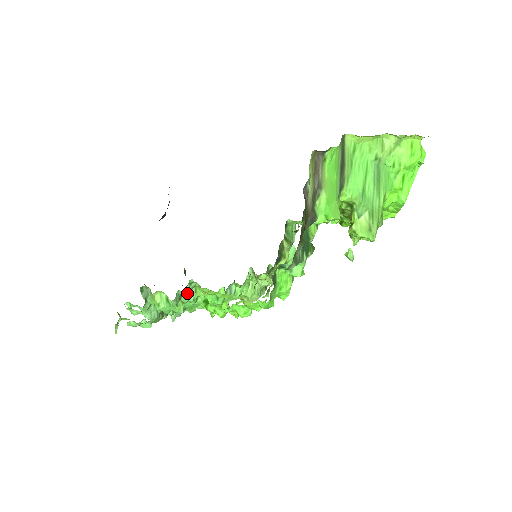
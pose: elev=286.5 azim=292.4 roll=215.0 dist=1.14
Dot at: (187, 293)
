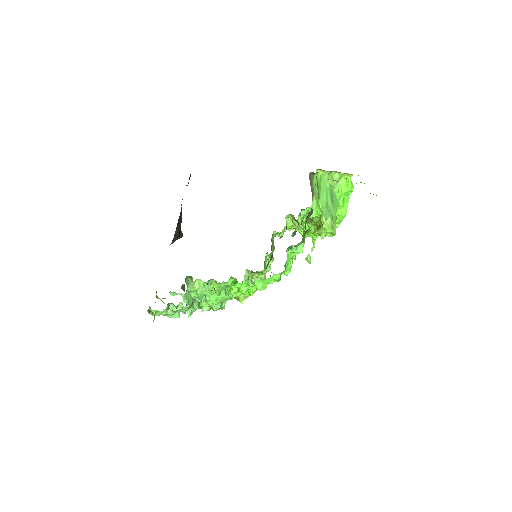
Dot at: occluded
